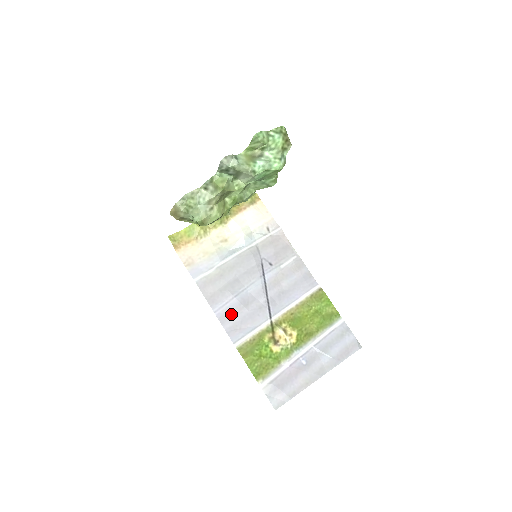
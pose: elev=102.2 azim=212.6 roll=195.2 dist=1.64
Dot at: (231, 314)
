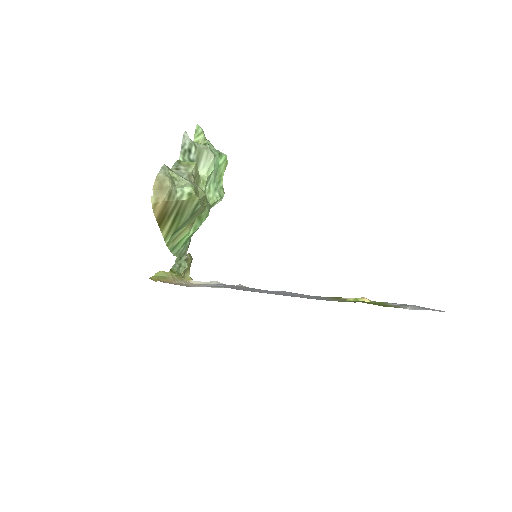
Dot at: (291, 295)
